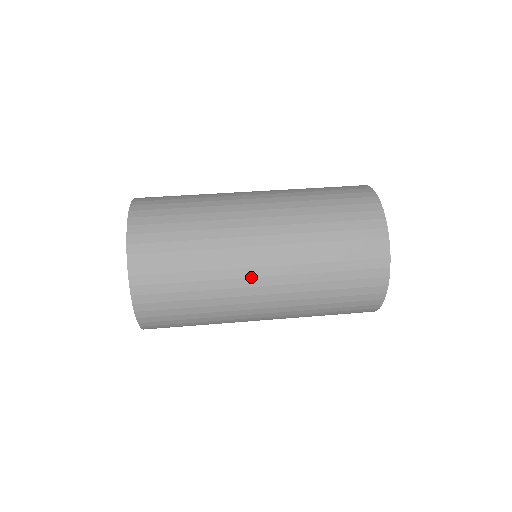
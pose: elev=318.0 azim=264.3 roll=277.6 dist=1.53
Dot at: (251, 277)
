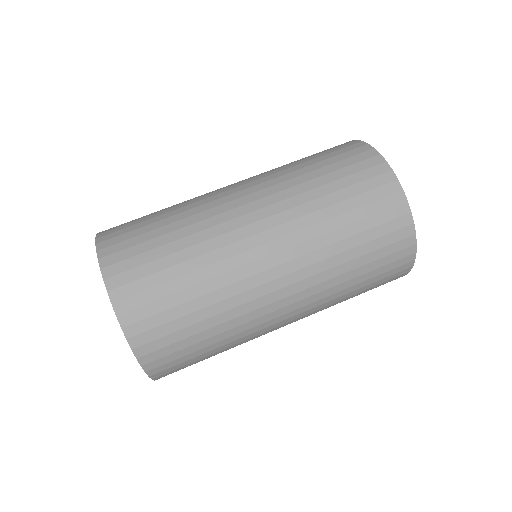
Dot at: (260, 272)
